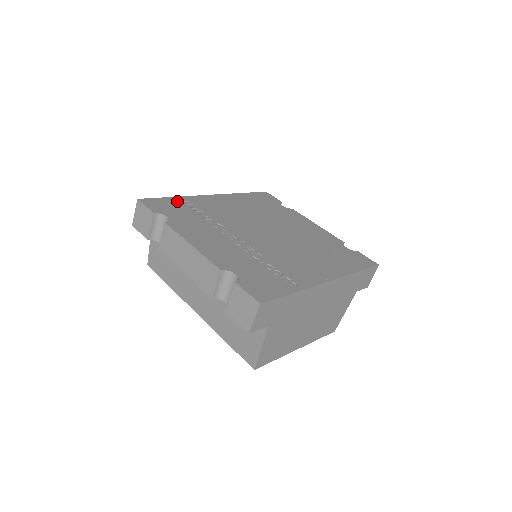
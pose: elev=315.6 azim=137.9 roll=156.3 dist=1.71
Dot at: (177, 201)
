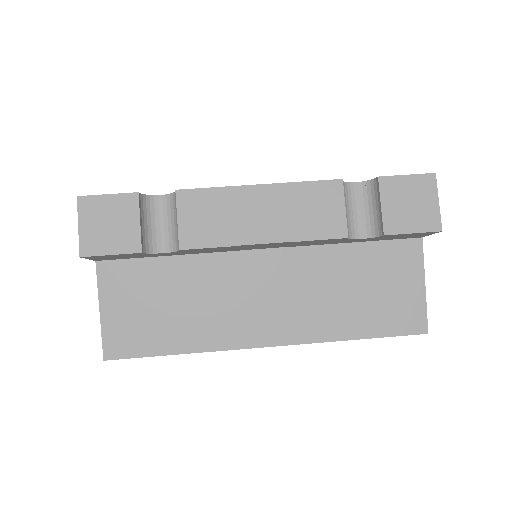
Dot at: occluded
